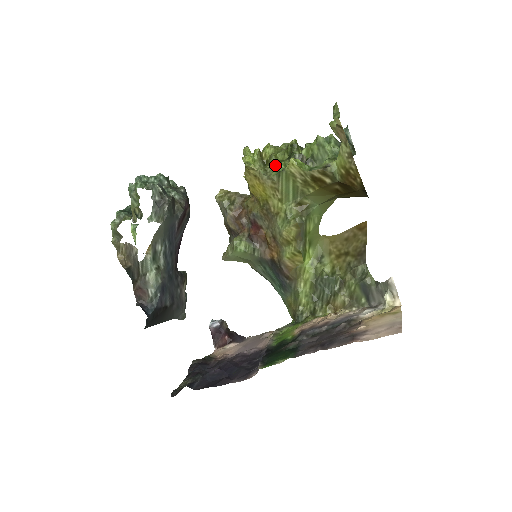
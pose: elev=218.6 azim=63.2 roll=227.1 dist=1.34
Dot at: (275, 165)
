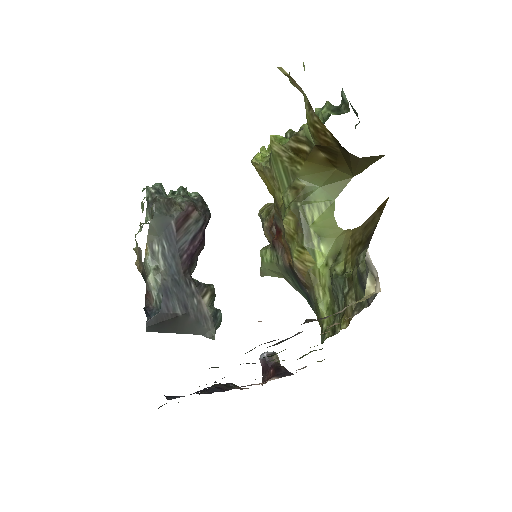
Dot at: occluded
